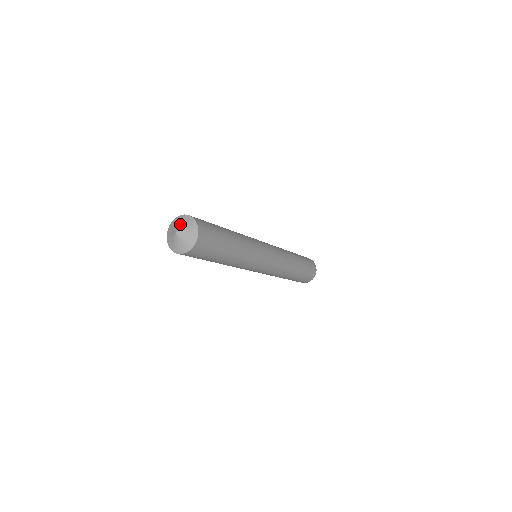
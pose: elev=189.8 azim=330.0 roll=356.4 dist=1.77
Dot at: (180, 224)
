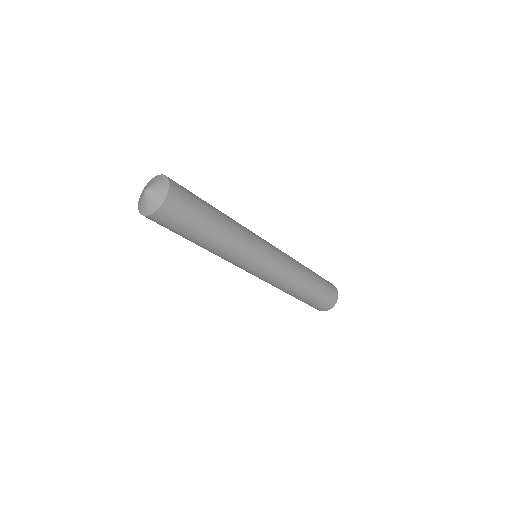
Dot at: (149, 183)
